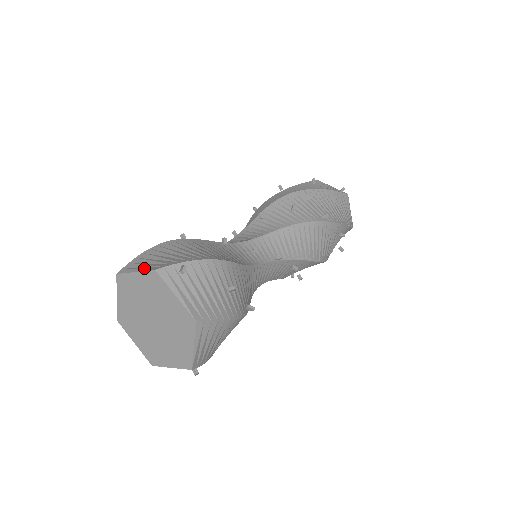
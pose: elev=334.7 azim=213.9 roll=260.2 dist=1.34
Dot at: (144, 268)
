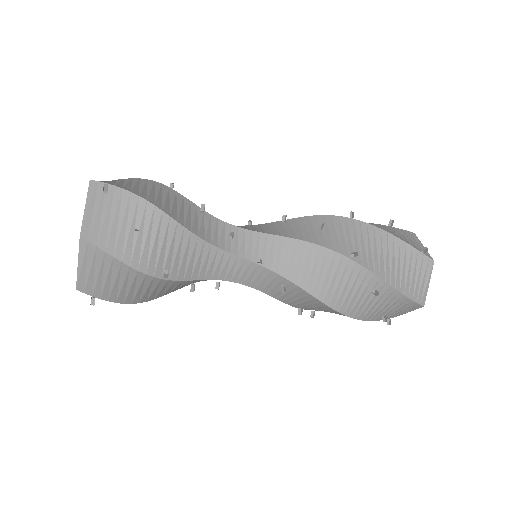
Dot at: occluded
